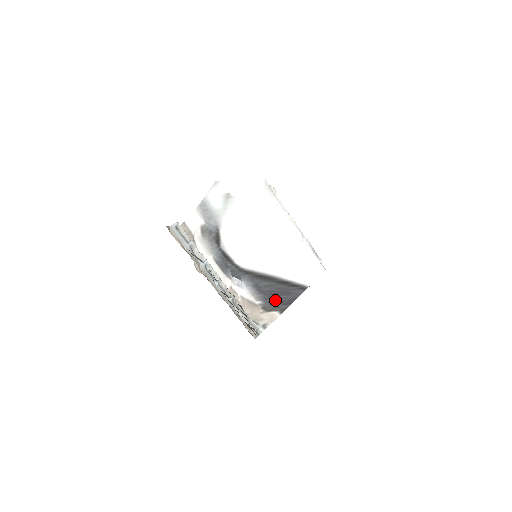
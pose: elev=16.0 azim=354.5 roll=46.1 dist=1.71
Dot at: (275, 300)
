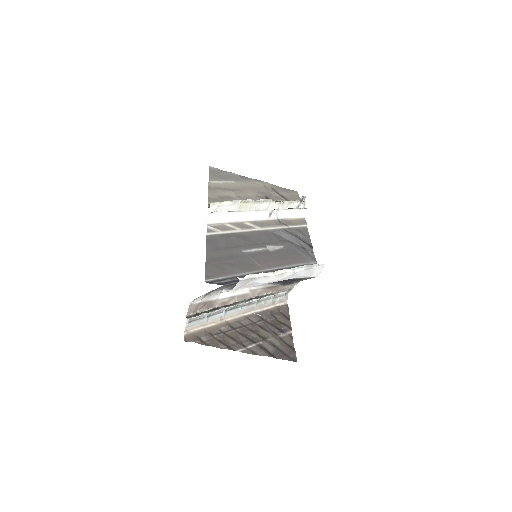
Dot at: (290, 281)
